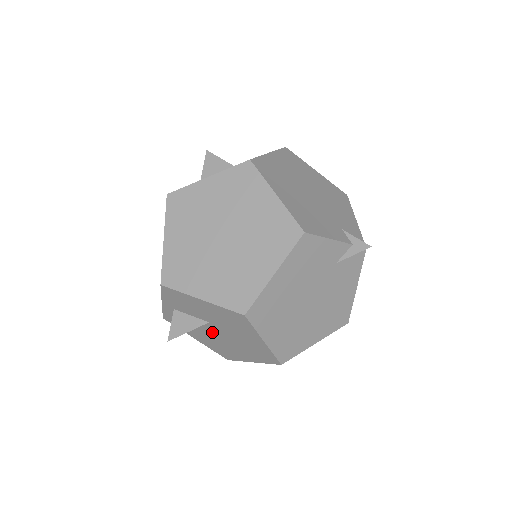
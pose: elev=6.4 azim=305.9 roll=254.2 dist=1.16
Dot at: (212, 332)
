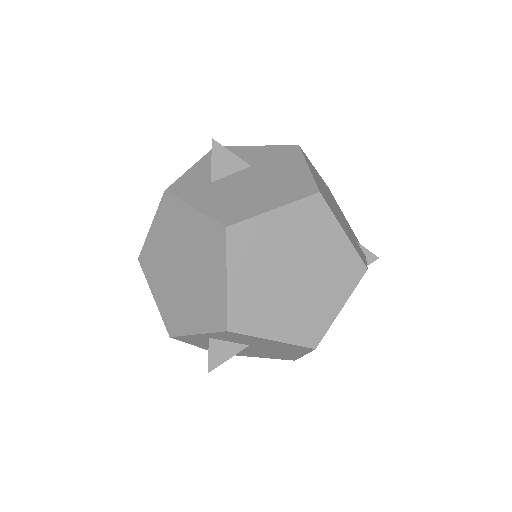
Dot at: occluded
